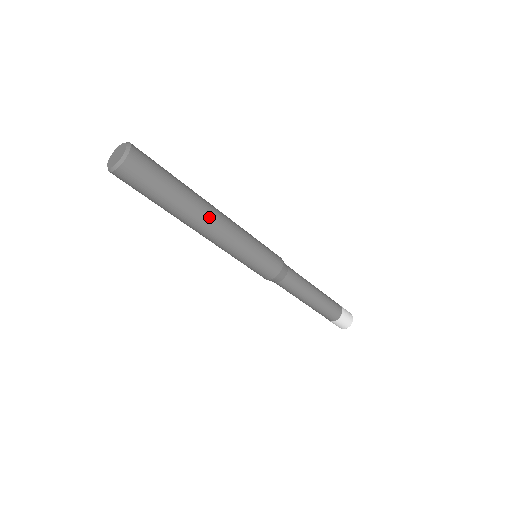
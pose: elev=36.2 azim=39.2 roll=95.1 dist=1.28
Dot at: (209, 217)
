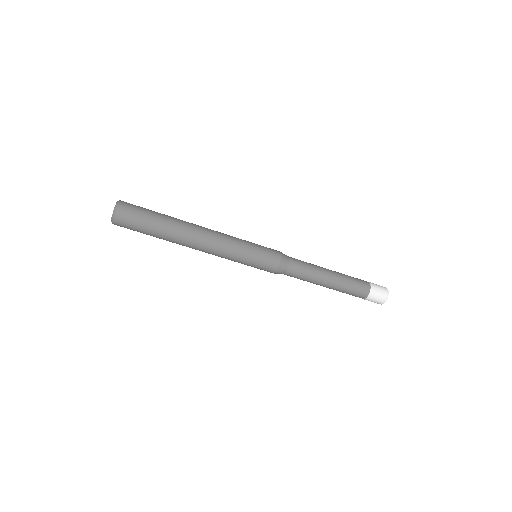
Dot at: (196, 228)
